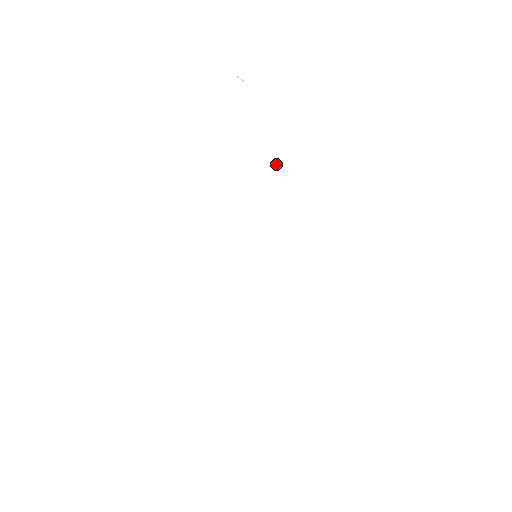
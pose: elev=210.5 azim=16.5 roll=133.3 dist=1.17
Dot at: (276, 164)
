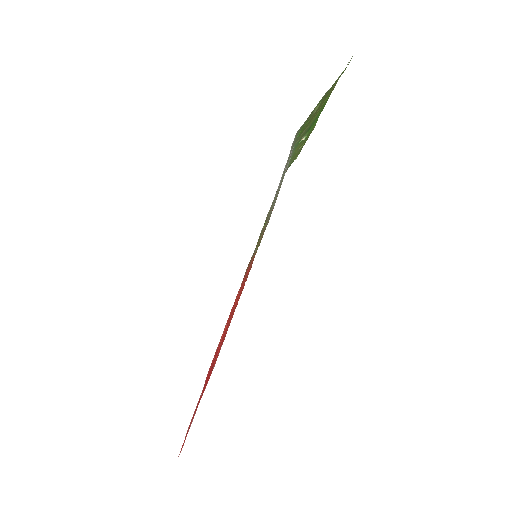
Dot at: (304, 138)
